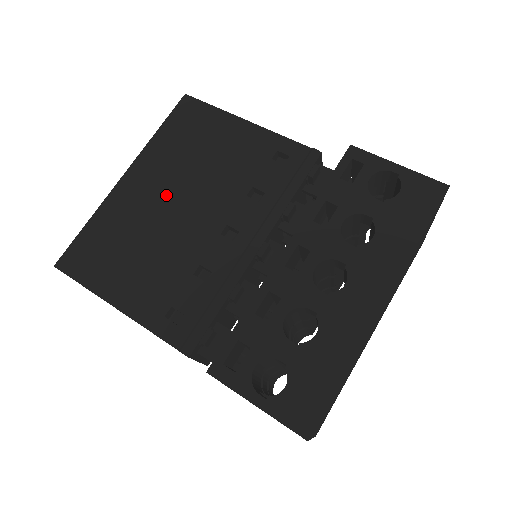
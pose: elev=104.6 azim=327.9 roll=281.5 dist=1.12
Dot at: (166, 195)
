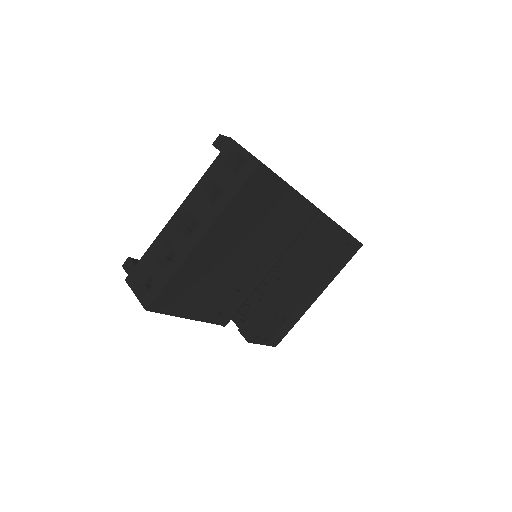
Dot at: (230, 249)
